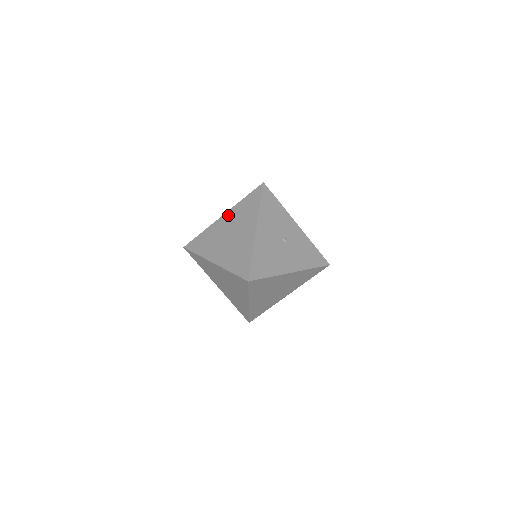
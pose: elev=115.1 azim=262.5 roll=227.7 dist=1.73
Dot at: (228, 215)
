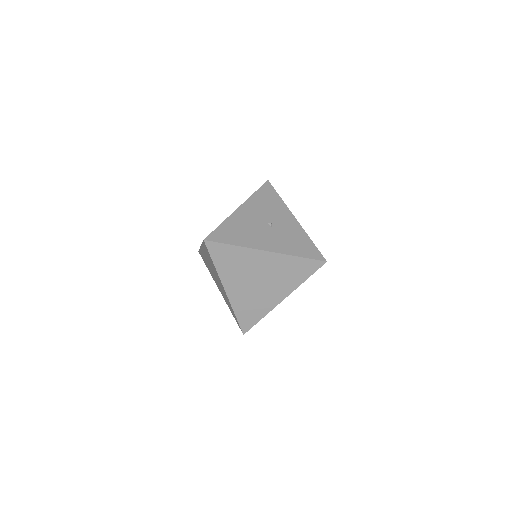
Dot at: occluded
